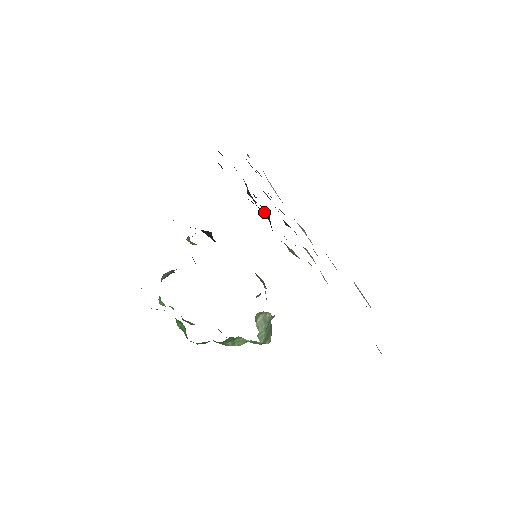
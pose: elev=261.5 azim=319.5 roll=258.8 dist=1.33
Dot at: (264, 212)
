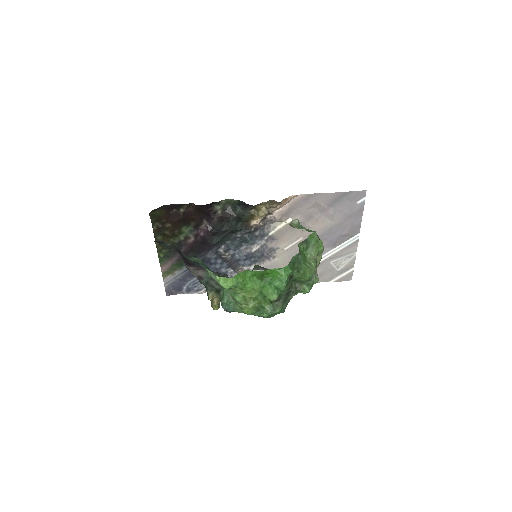
Dot at: (226, 212)
